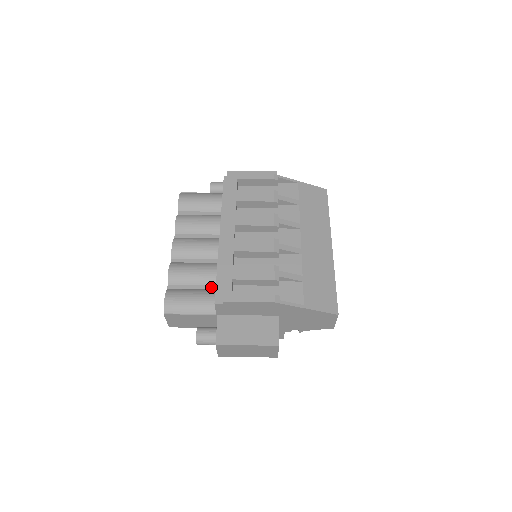
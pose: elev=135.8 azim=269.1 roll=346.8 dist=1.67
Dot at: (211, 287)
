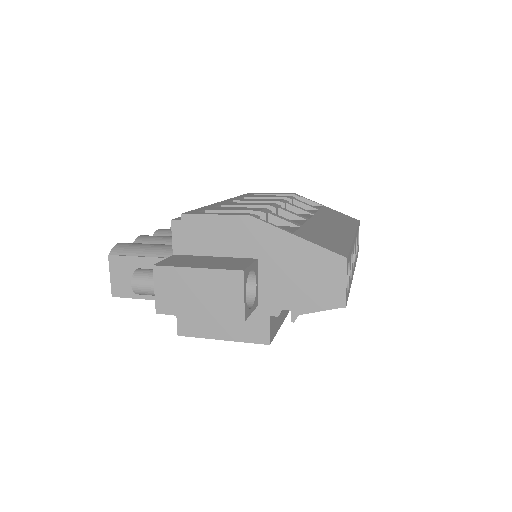
Dot at: occluded
